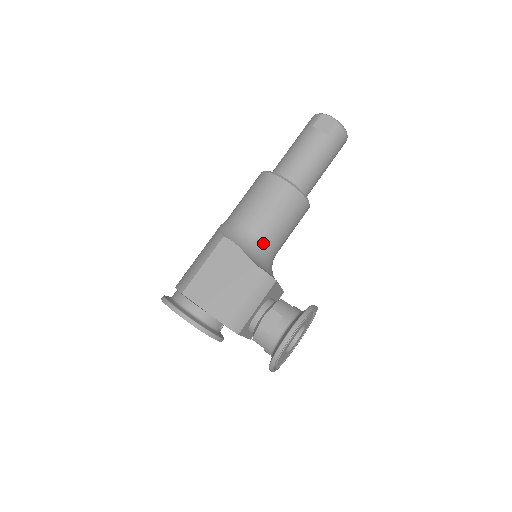
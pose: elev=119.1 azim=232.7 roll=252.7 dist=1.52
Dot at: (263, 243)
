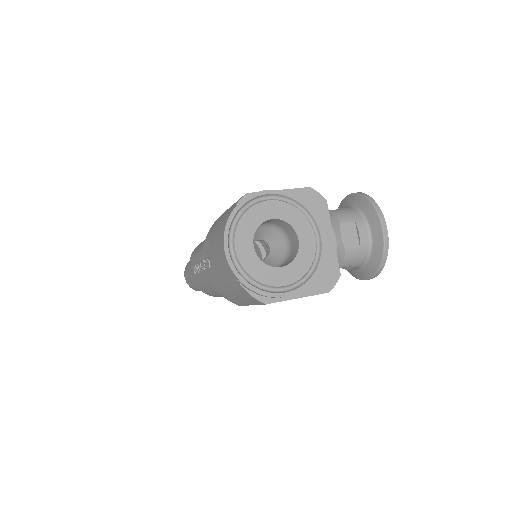
Dot at: occluded
